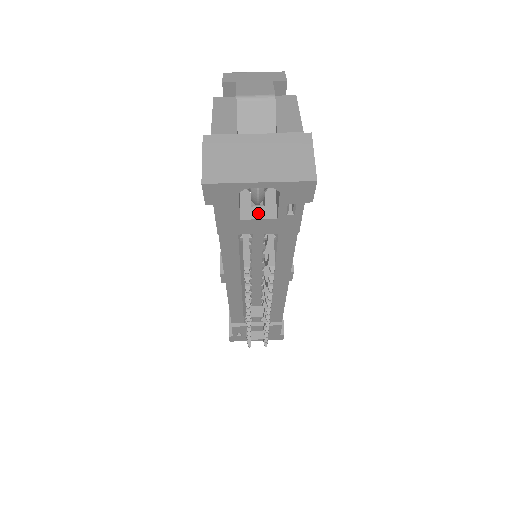
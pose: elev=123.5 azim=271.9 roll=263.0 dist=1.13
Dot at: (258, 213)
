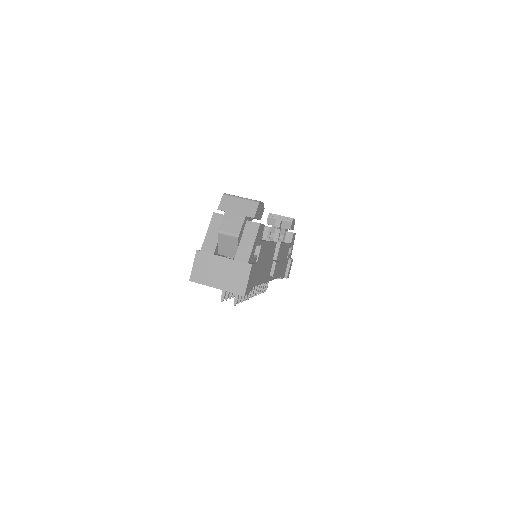
Dot at: occluded
